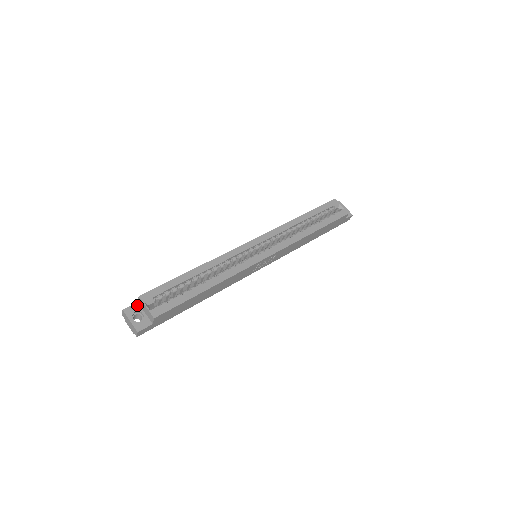
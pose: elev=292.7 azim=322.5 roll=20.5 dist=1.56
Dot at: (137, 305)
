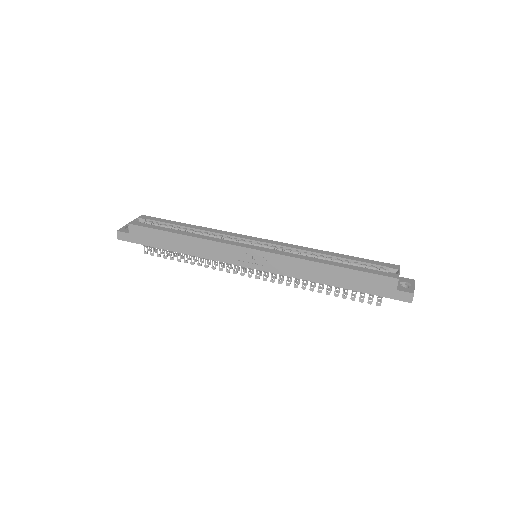
Dot at: occluded
